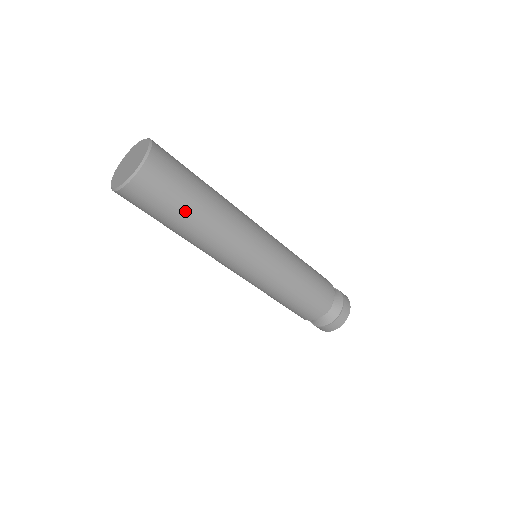
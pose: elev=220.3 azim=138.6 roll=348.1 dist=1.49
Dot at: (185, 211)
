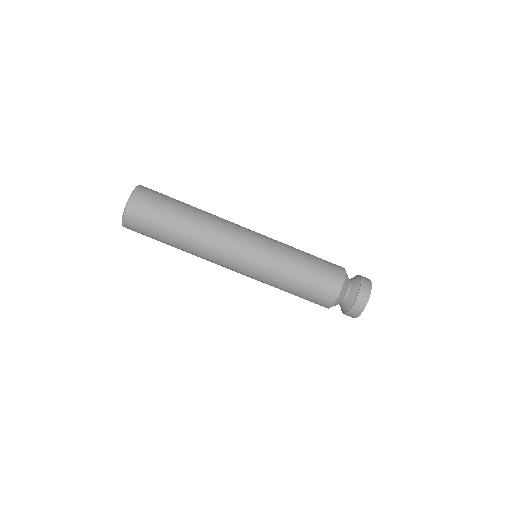
Dot at: (167, 232)
